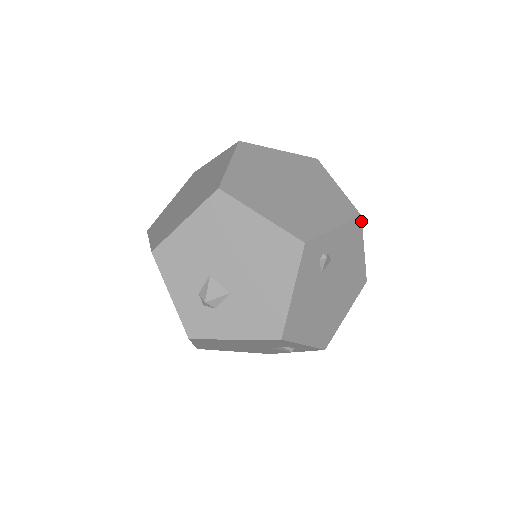
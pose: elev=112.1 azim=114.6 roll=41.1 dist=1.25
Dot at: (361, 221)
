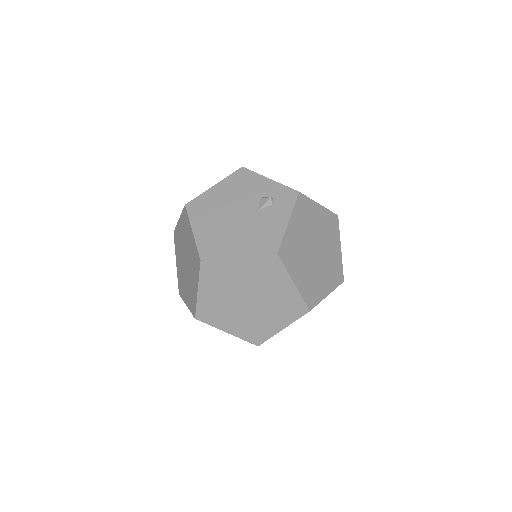
Dot at: occluded
